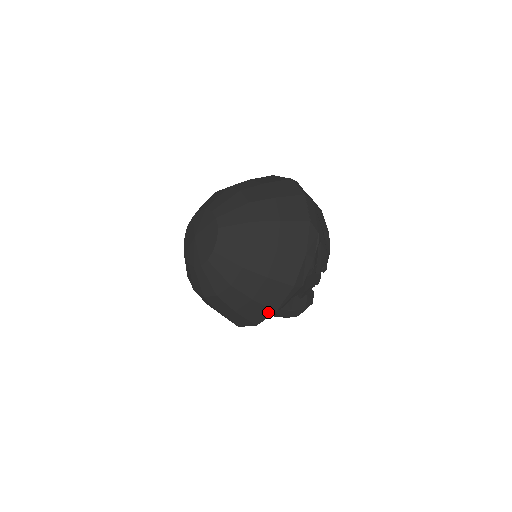
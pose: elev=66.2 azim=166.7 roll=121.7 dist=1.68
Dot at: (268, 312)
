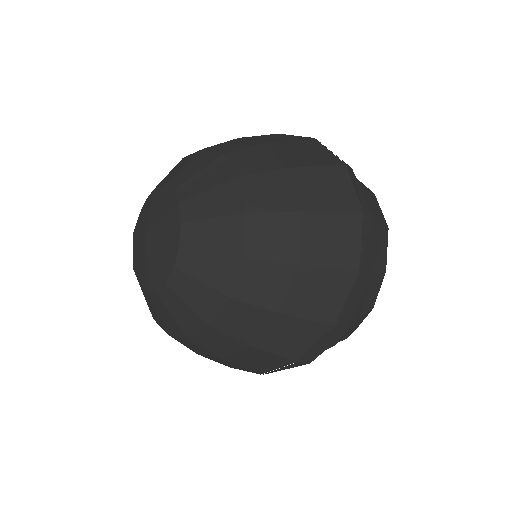
Dot at: occluded
